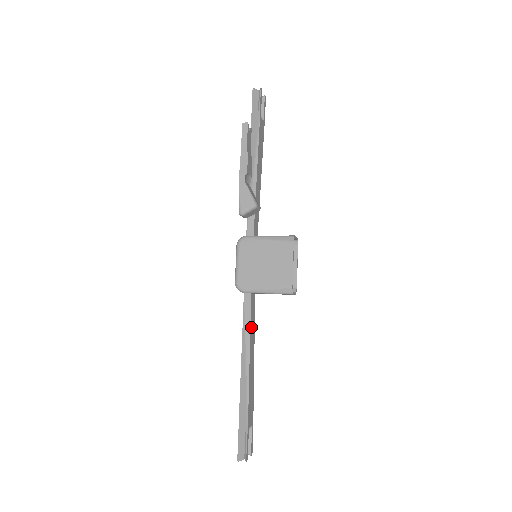
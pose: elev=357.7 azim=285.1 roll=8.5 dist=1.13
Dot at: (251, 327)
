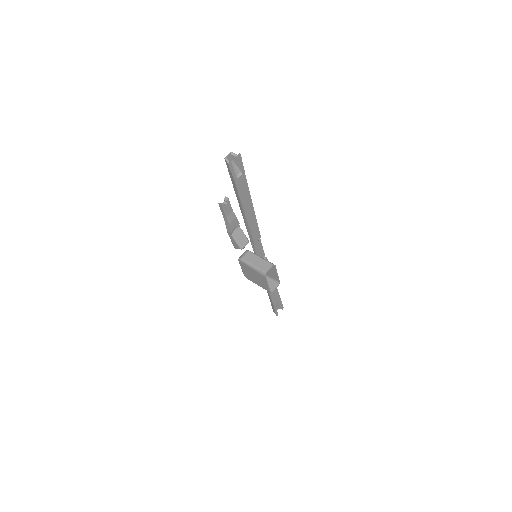
Dot at: occluded
